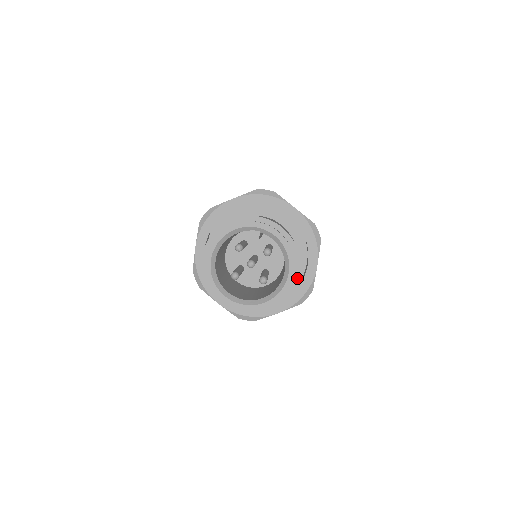
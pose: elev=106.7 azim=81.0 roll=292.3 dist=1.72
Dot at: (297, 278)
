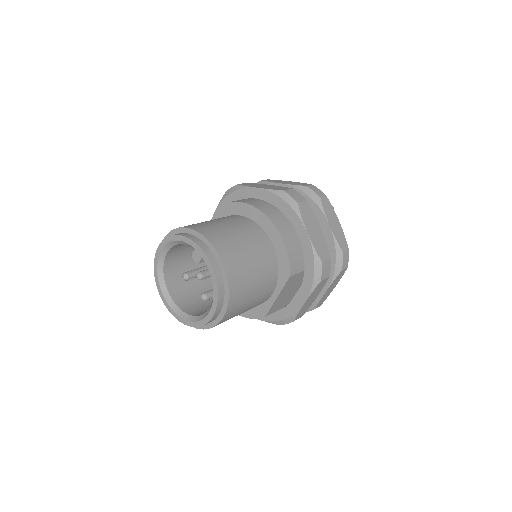
Dot at: (221, 319)
